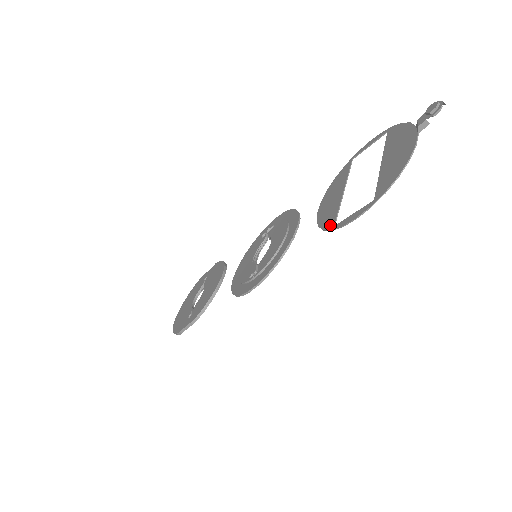
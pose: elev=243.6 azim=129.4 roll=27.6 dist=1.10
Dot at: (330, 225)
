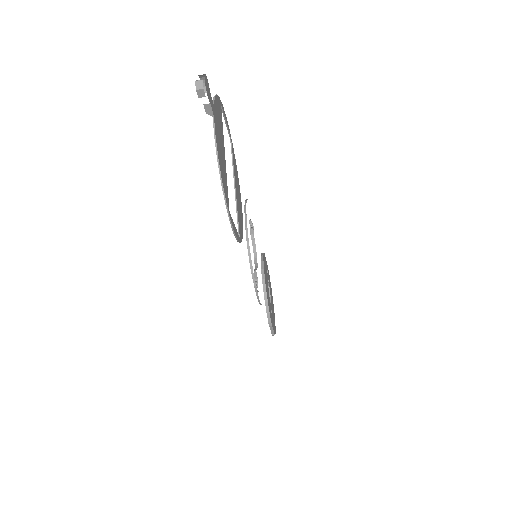
Dot at: (239, 236)
